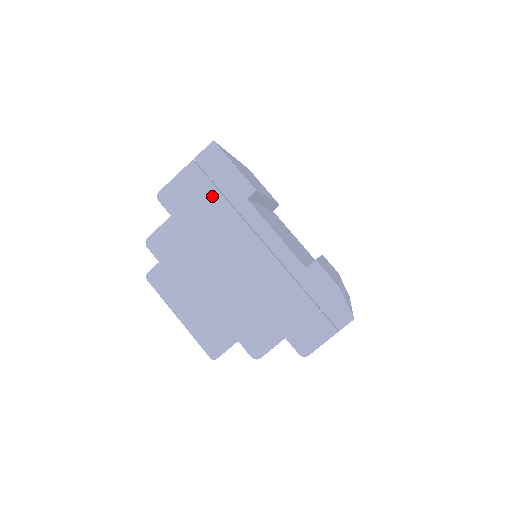
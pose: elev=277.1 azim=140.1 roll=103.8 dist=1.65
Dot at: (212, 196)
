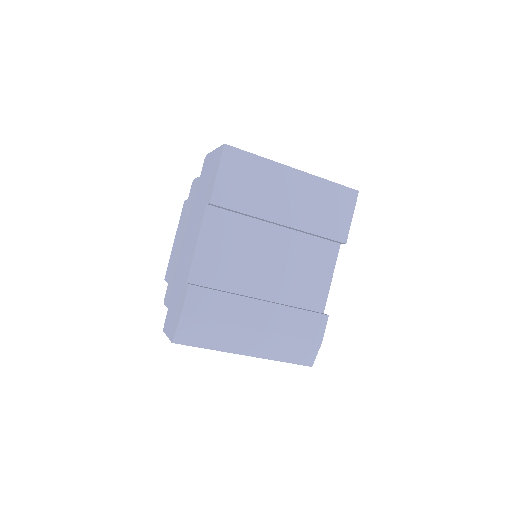
Dot at: (207, 183)
